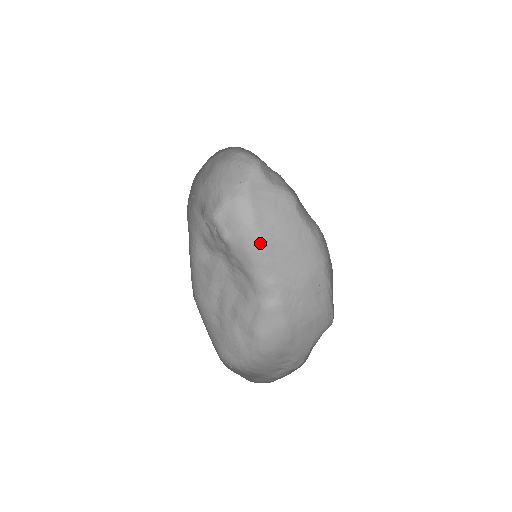
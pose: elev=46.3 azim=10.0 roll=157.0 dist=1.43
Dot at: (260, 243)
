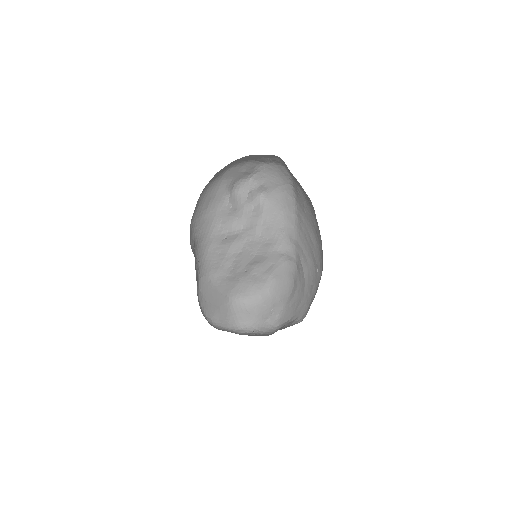
Dot at: (295, 205)
